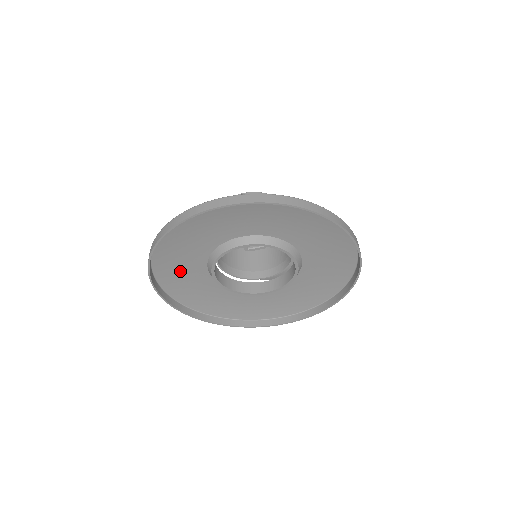
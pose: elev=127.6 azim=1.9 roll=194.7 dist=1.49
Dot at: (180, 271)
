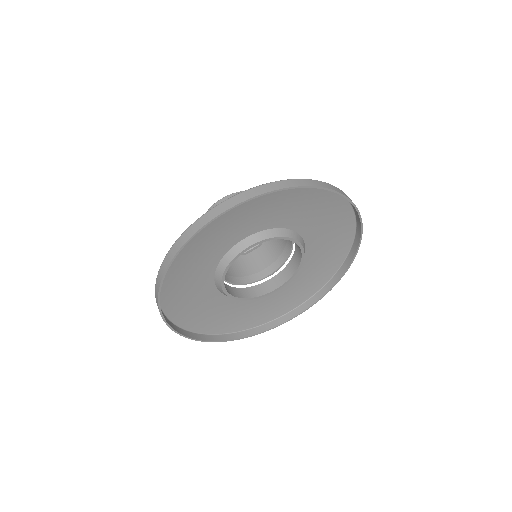
Dot at: (188, 298)
